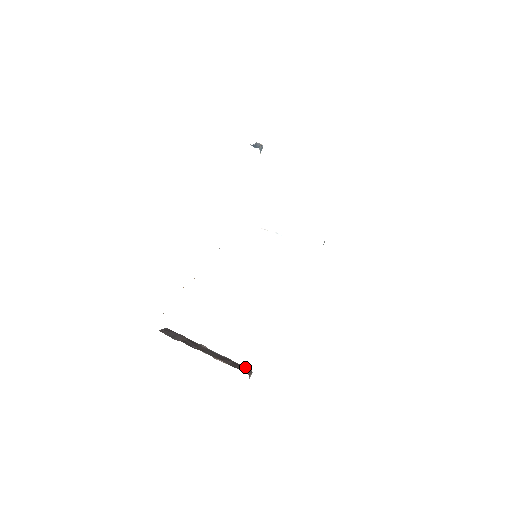
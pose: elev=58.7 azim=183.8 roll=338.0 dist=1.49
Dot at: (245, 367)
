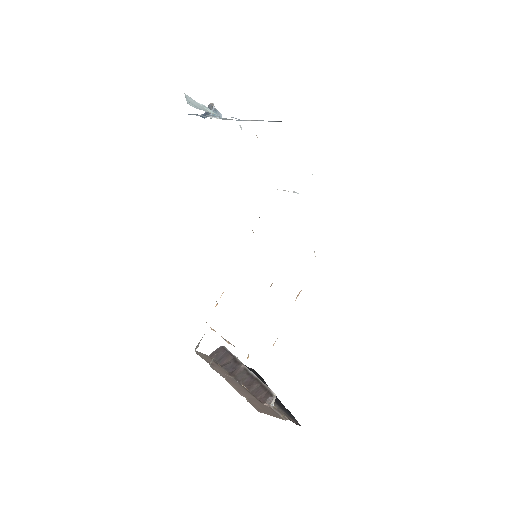
Dot at: (269, 390)
